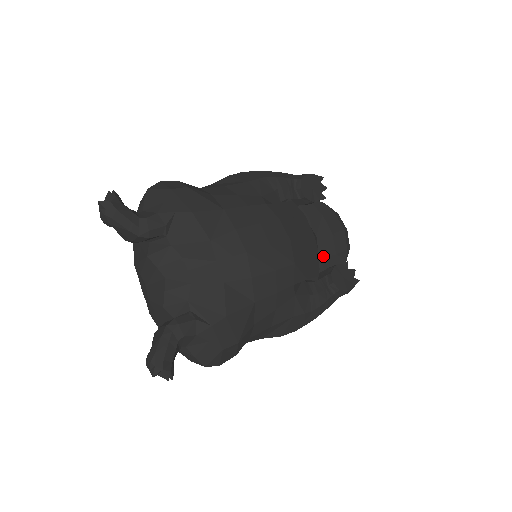
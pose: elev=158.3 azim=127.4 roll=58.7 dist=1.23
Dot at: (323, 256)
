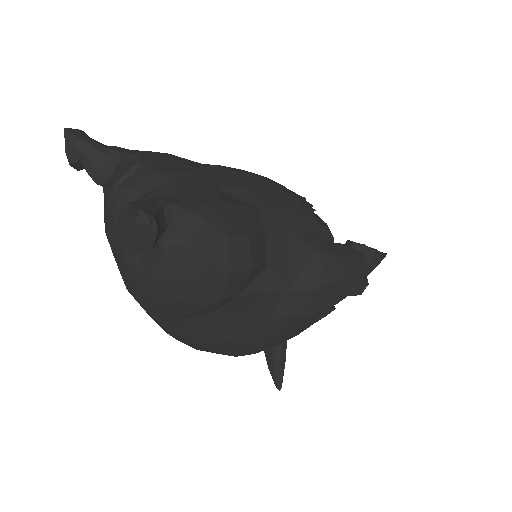
Dot at: occluded
